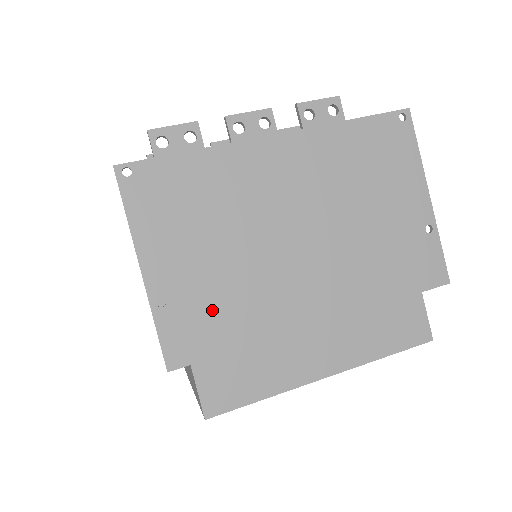
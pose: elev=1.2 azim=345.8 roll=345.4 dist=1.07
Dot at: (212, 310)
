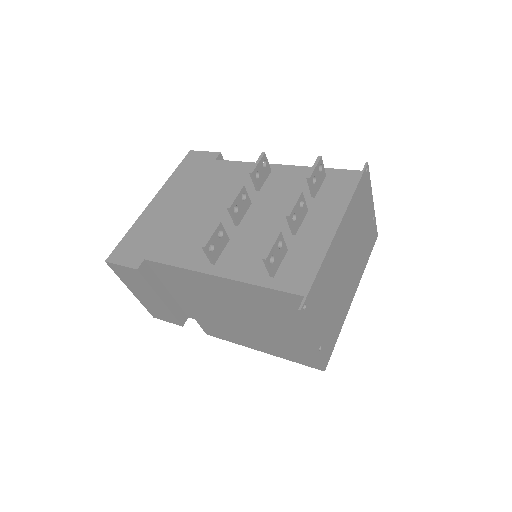
Dot at: (331, 332)
